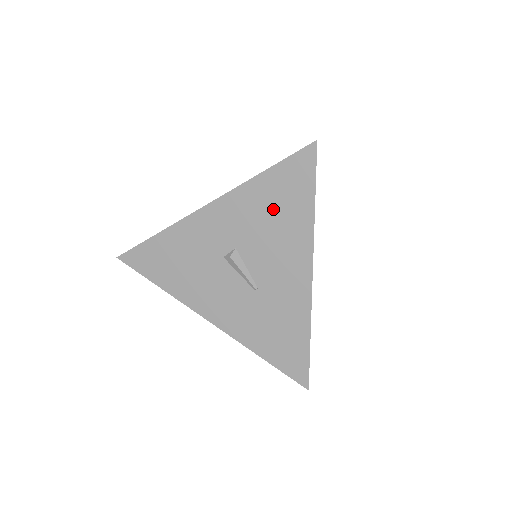
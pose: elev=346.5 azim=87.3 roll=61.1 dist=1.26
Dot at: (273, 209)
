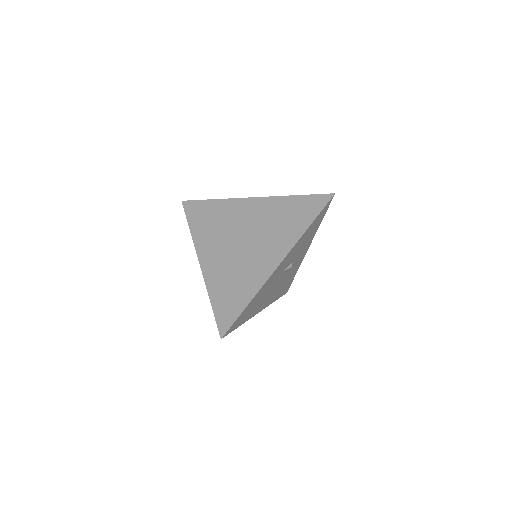
Dot at: occluded
